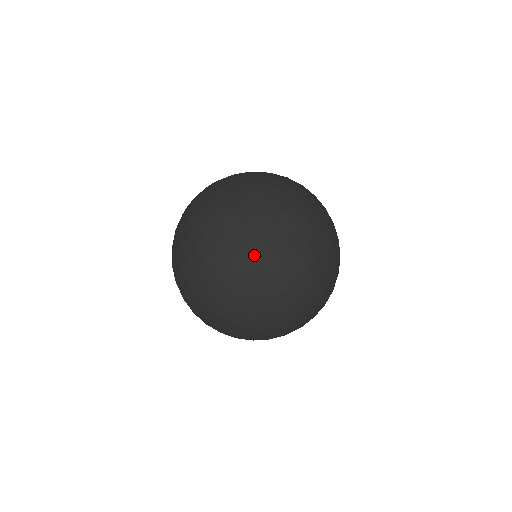
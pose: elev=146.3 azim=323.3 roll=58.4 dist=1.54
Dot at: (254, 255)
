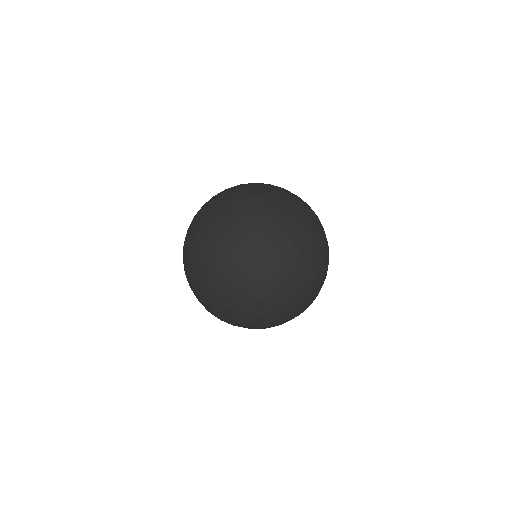
Dot at: (306, 236)
